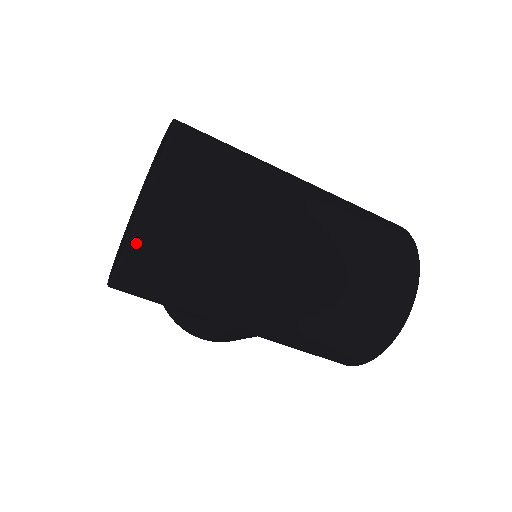
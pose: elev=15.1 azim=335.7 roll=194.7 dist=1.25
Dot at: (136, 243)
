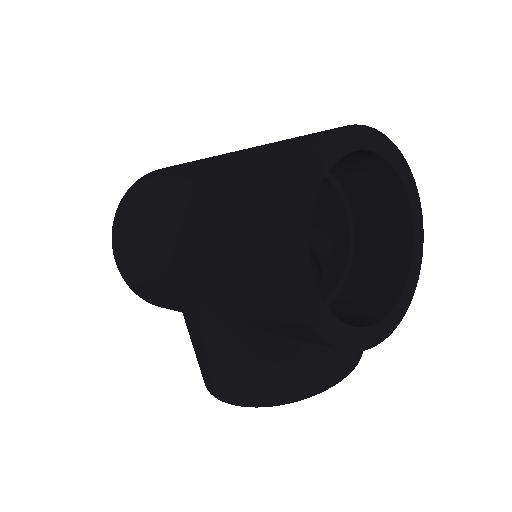
Dot at: (121, 203)
